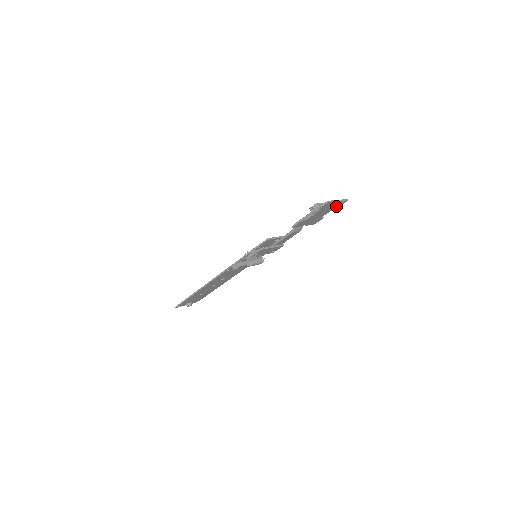
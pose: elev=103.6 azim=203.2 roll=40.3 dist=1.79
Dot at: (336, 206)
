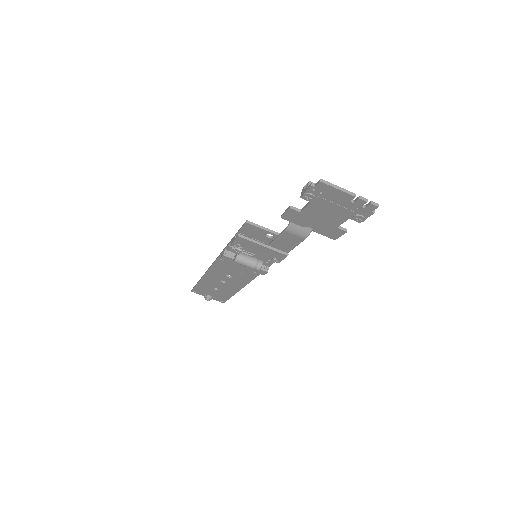
Dot at: (357, 210)
